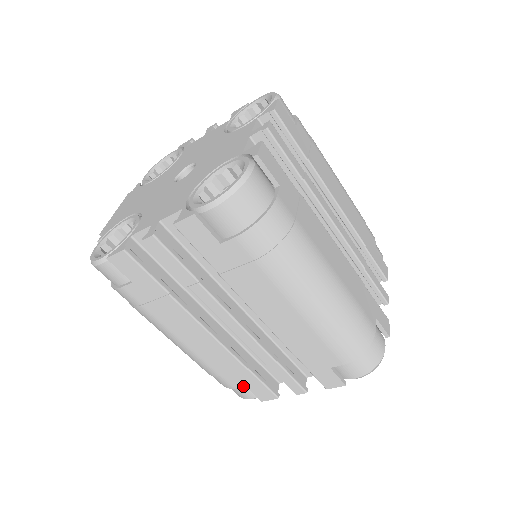
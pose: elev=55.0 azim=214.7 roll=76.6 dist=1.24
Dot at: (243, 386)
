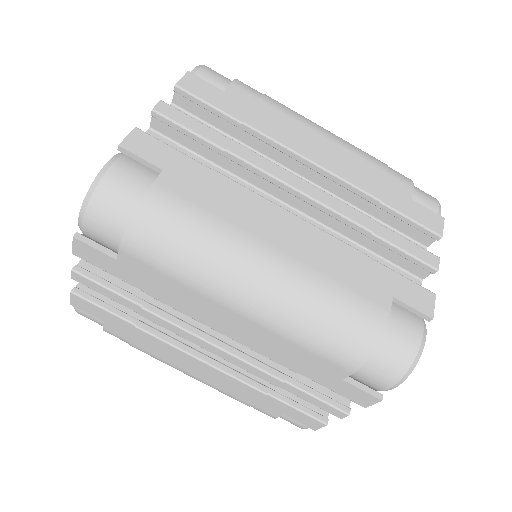
Dot at: (281, 414)
